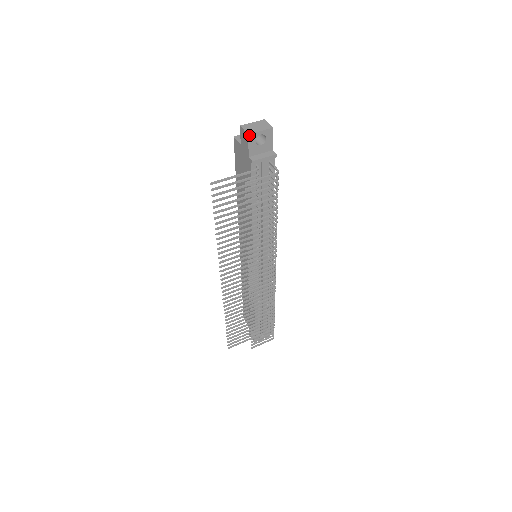
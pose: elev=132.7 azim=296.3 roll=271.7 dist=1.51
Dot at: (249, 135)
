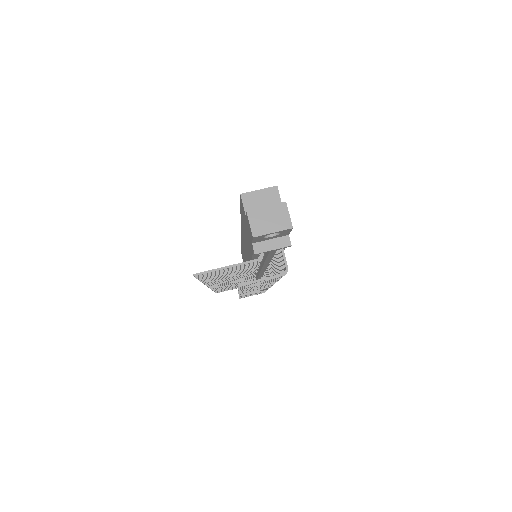
Dot at: (254, 237)
